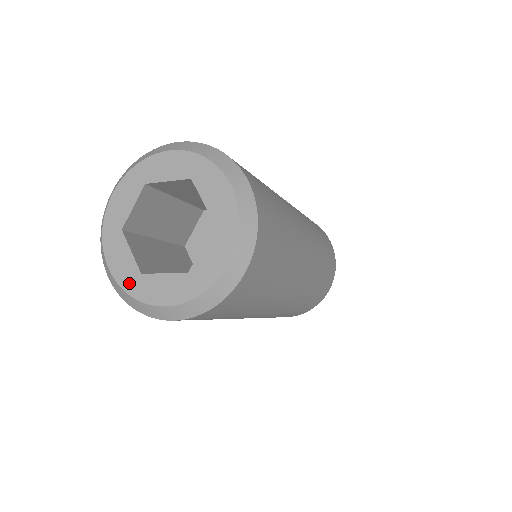
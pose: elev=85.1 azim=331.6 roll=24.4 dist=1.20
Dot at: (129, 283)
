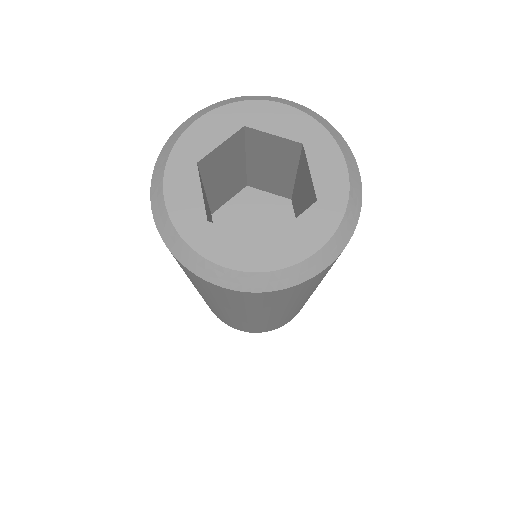
Dot at: (187, 225)
